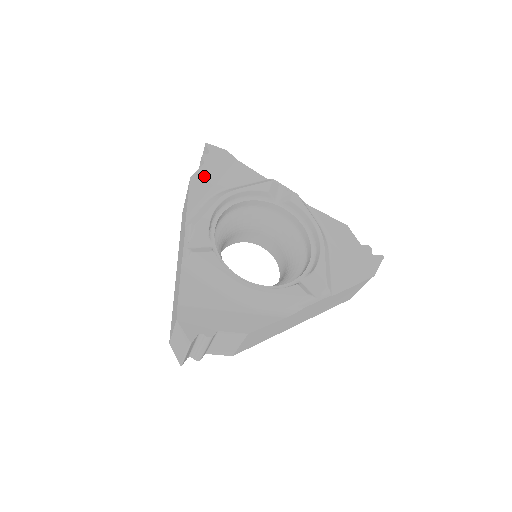
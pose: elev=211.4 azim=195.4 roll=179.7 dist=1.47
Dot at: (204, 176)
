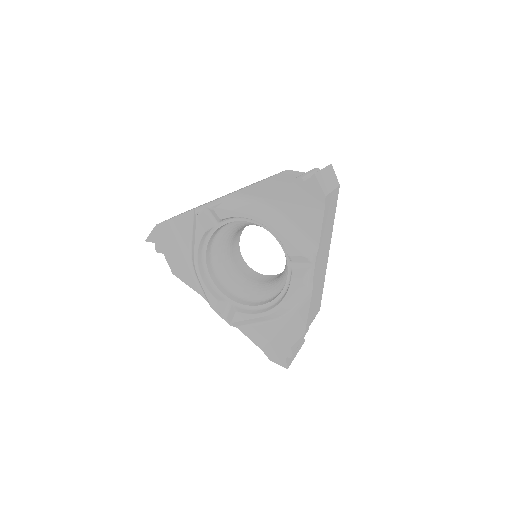
Dot at: (174, 261)
